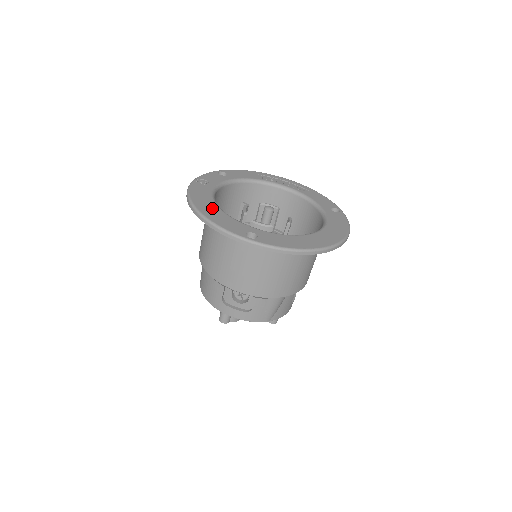
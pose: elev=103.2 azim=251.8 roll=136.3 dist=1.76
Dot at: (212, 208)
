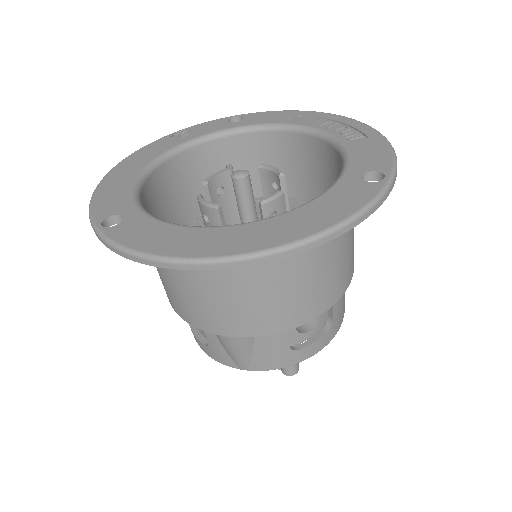
Dot at: (128, 174)
